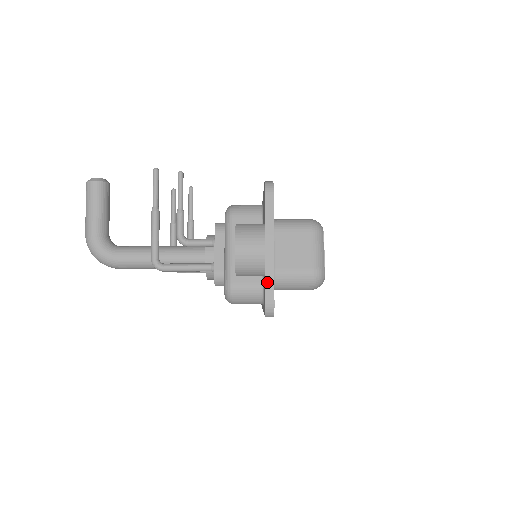
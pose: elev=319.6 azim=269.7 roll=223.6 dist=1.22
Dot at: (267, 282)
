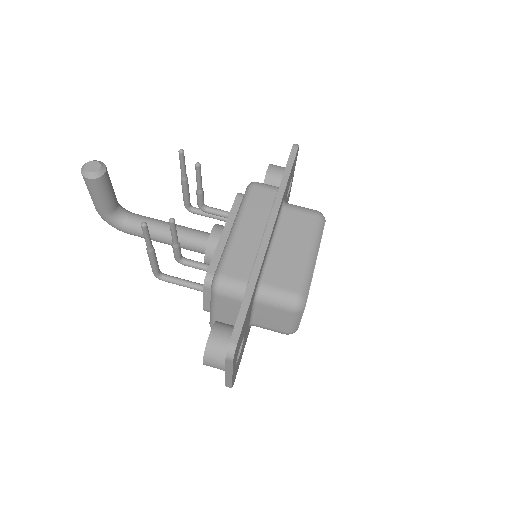
Dot at: (227, 382)
